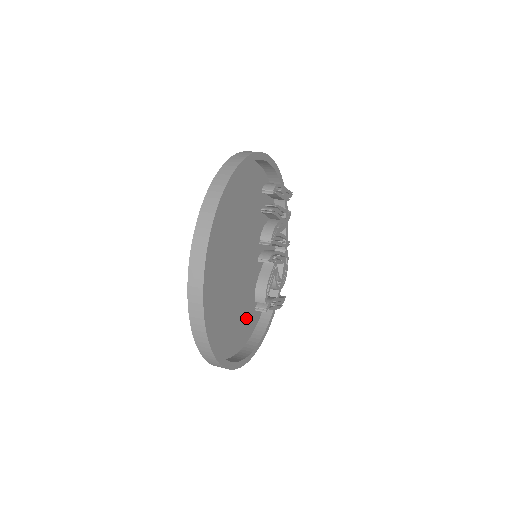
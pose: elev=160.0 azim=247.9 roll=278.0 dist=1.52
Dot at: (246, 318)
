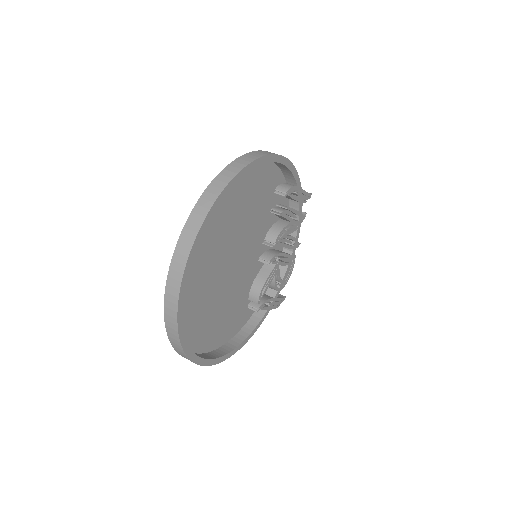
Dot at: (235, 315)
